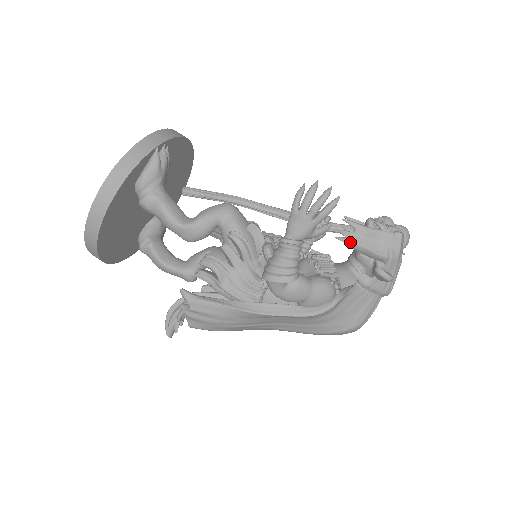
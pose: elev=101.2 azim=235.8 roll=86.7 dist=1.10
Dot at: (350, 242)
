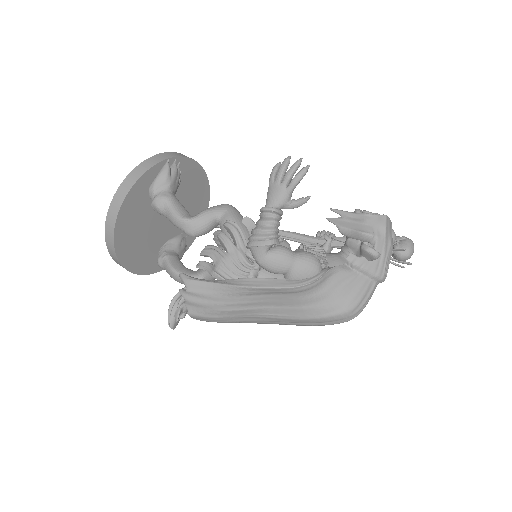
Dot at: (345, 240)
